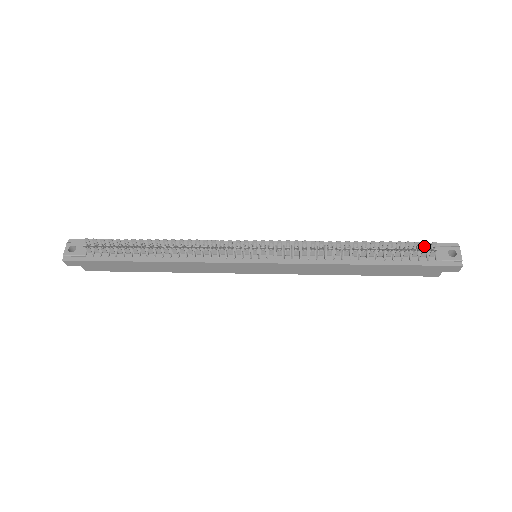
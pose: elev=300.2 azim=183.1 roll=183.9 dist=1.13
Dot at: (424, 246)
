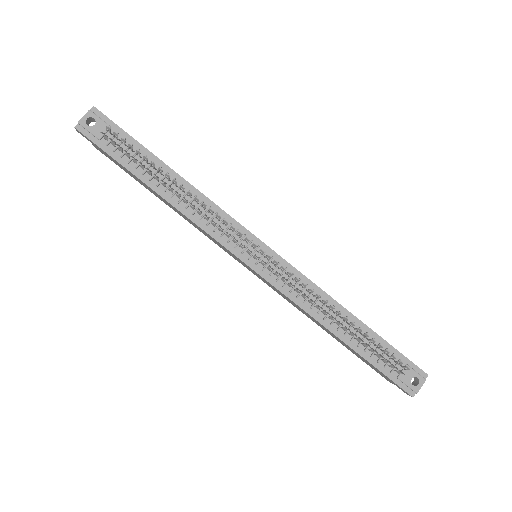
Dot at: (400, 357)
